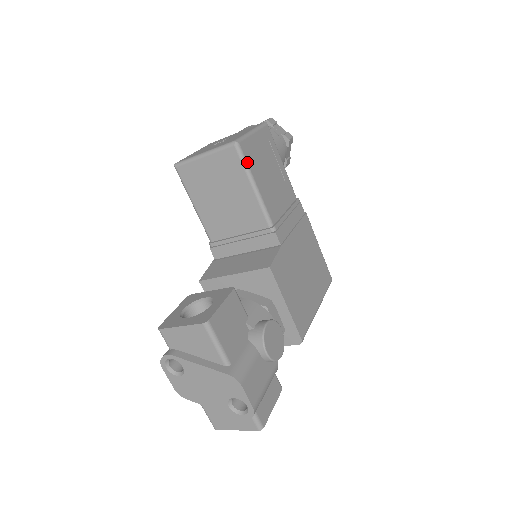
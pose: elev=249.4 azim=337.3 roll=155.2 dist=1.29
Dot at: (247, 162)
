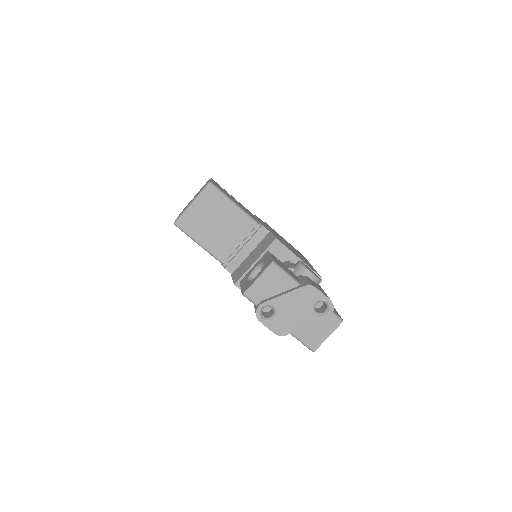
Dot at: (222, 192)
